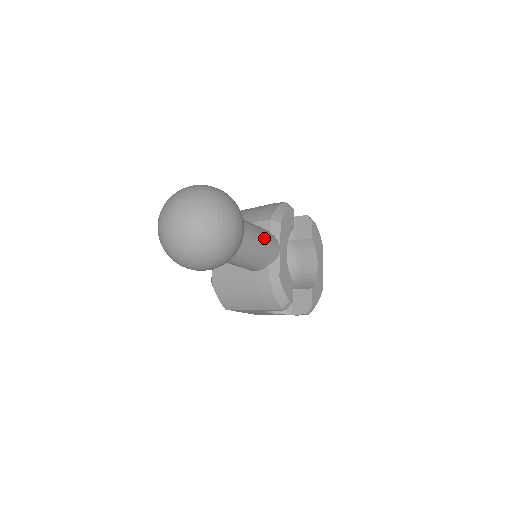
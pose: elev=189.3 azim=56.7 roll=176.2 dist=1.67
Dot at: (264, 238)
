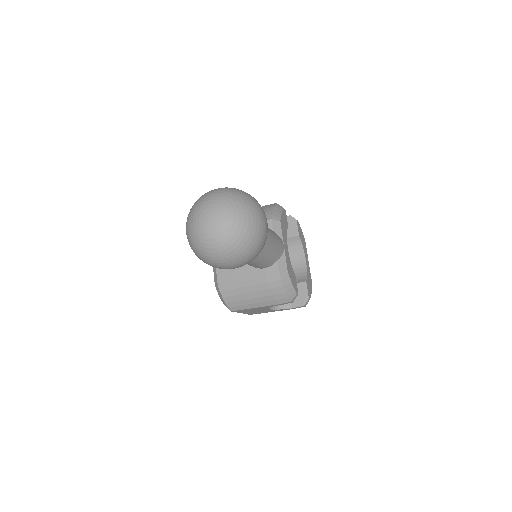
Dot at: (273, 235)
